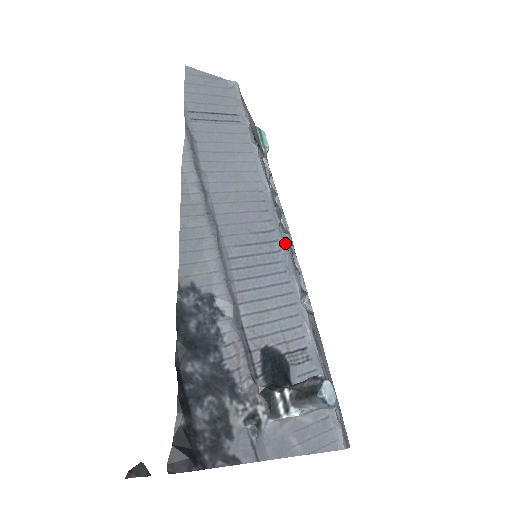
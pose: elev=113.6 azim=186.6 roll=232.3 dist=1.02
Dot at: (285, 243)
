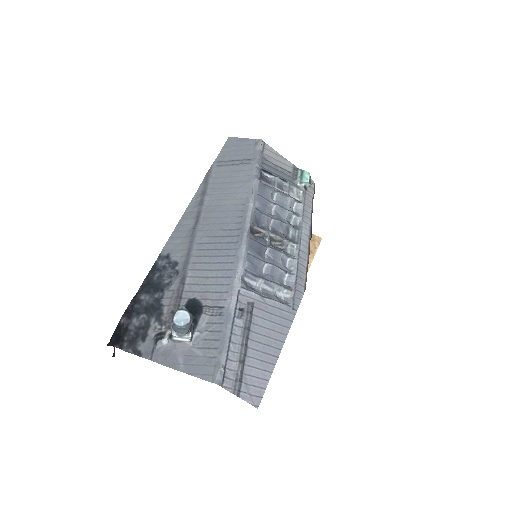
Dot at: (244, 238)
